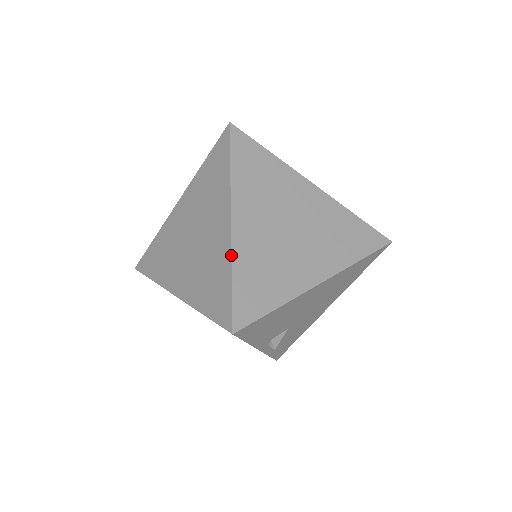
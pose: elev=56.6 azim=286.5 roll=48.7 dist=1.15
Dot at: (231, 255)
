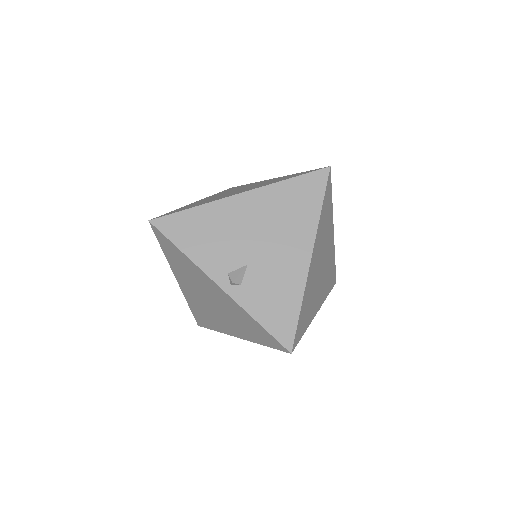
Dot at: occluded
